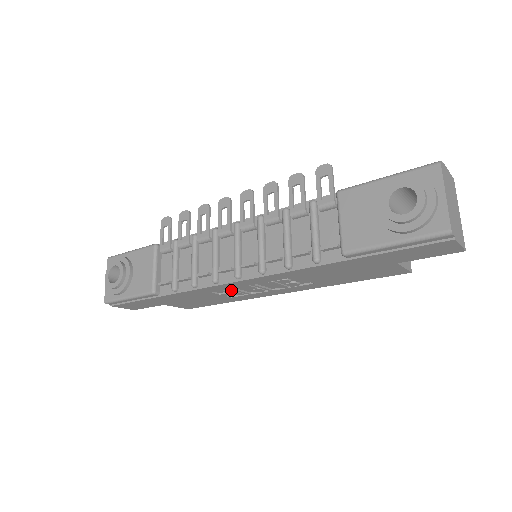
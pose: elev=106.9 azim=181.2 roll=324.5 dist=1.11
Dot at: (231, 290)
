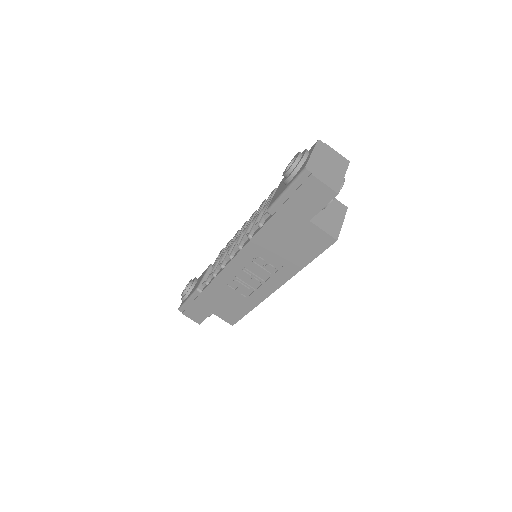
Dot at: (237, 281)
